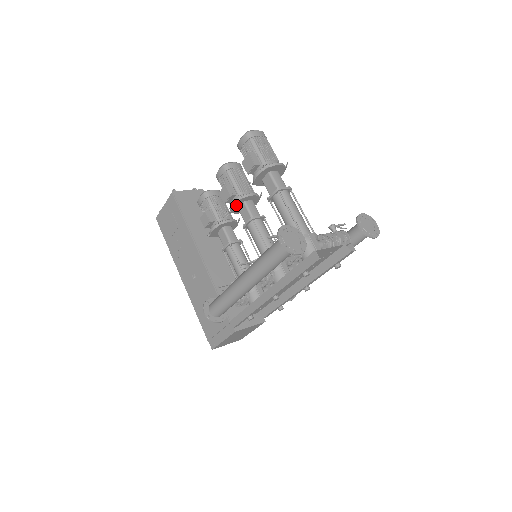
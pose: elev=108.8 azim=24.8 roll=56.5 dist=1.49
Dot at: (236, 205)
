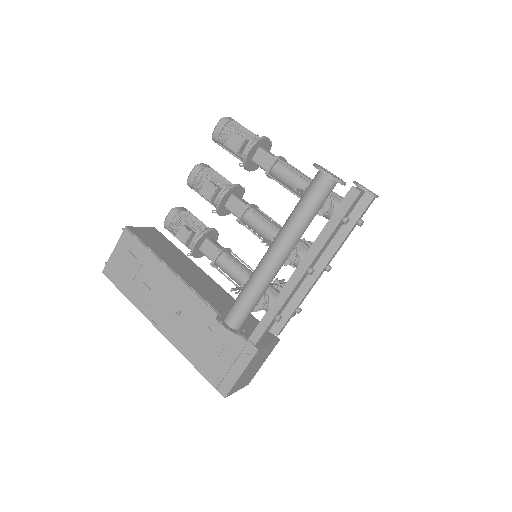
Dot at: (224, 199)
